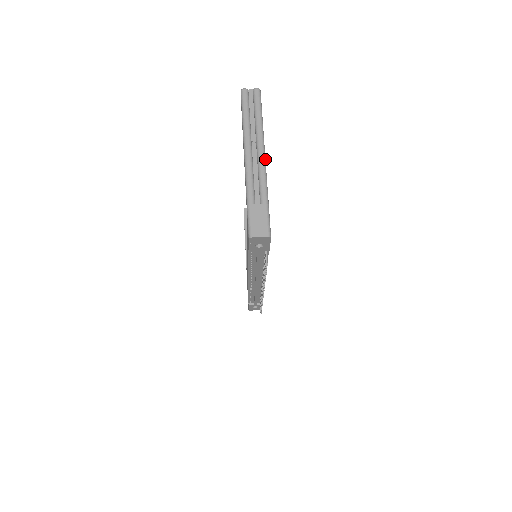
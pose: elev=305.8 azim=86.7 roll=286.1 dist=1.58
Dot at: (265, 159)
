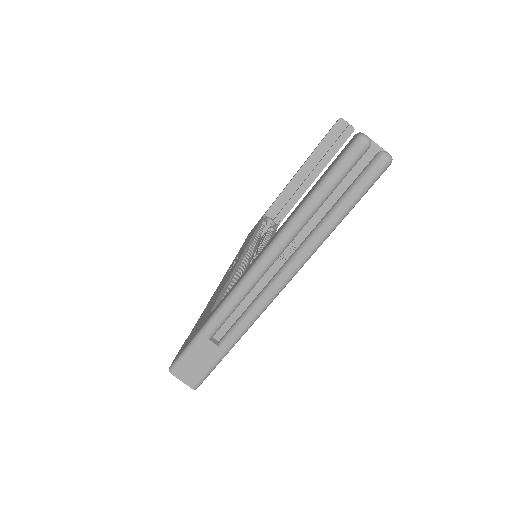
Dot at: (282, 289)
